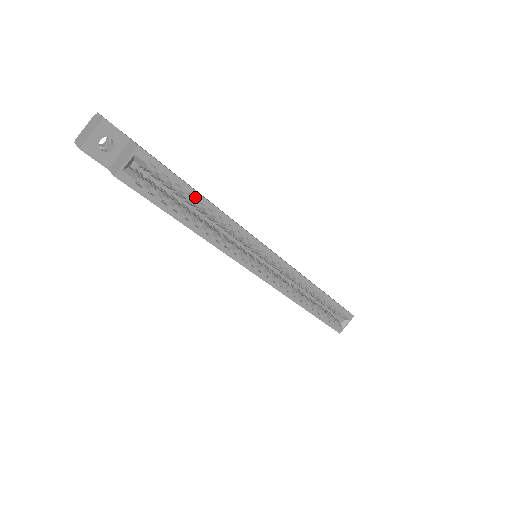
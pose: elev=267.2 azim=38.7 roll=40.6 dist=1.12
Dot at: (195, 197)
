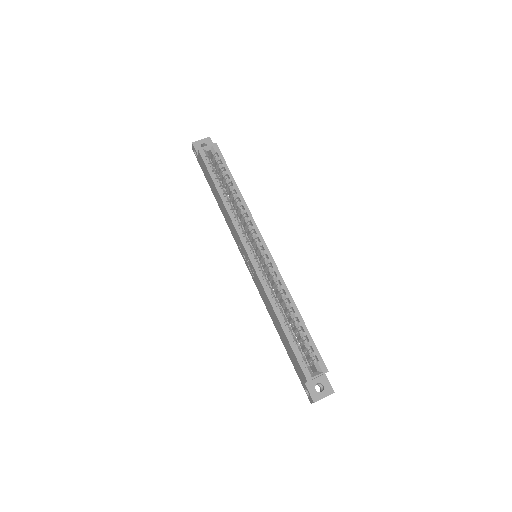
Dot at: (231, 179)
